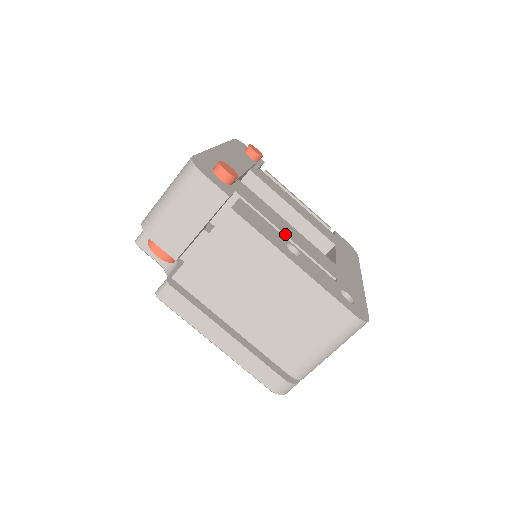
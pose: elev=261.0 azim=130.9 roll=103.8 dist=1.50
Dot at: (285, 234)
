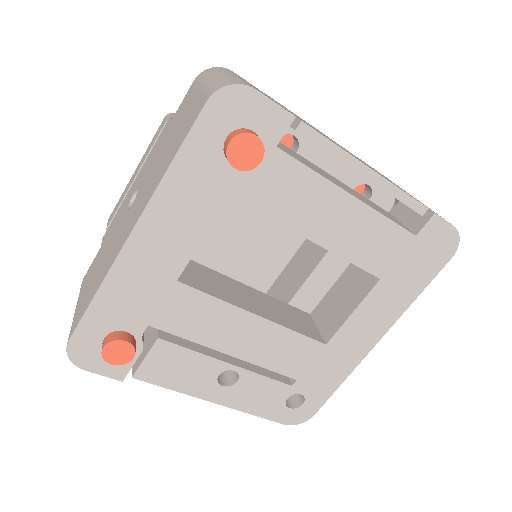
Dot at: (229, 354)
